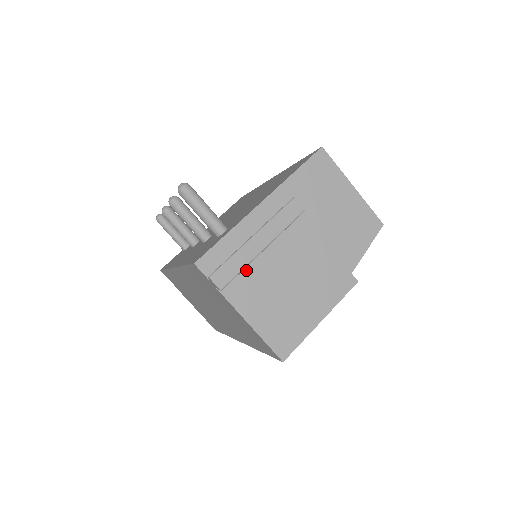
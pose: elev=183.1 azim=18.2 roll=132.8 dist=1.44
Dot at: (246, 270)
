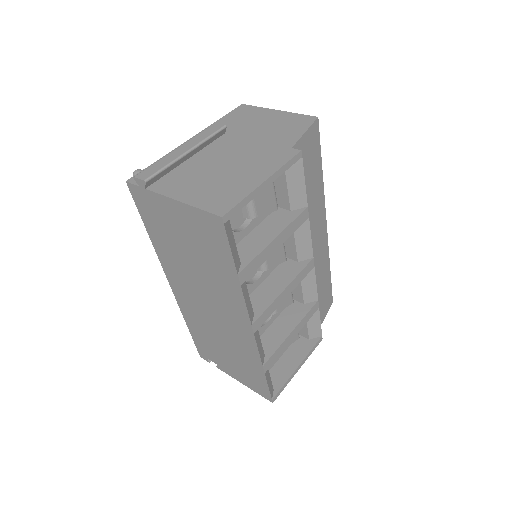
Dot at: (176, 173)
